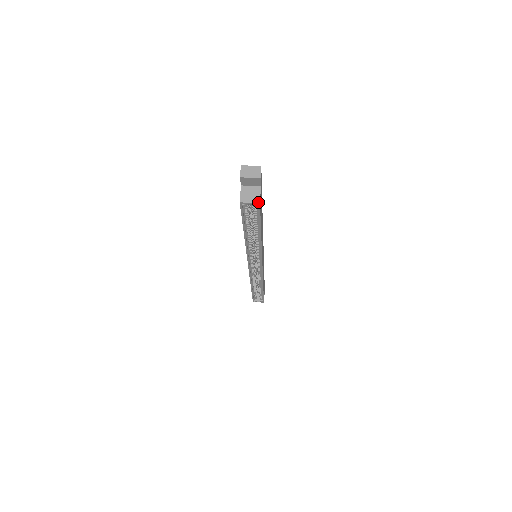
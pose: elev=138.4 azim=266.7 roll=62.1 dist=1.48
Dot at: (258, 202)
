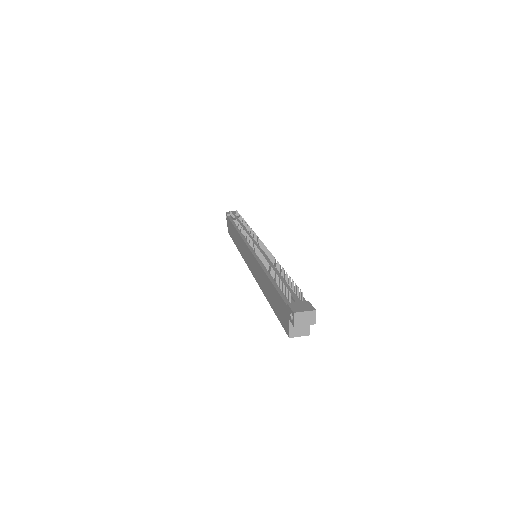
Dot at: (308, 335)
